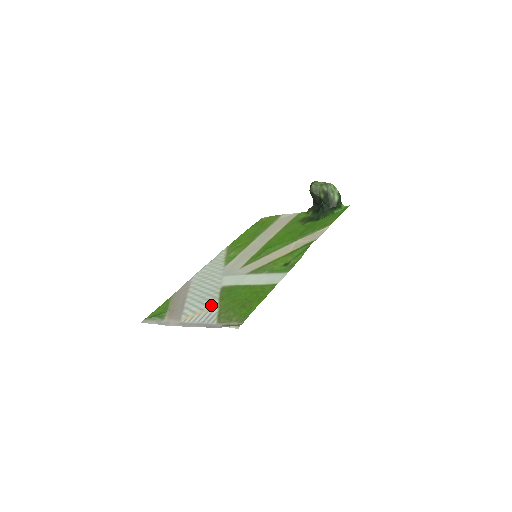
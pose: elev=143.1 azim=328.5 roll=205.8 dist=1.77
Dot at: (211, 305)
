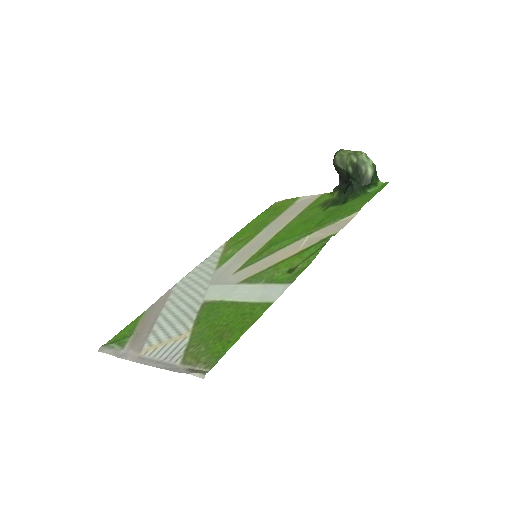
Dot at: (182, 331)
